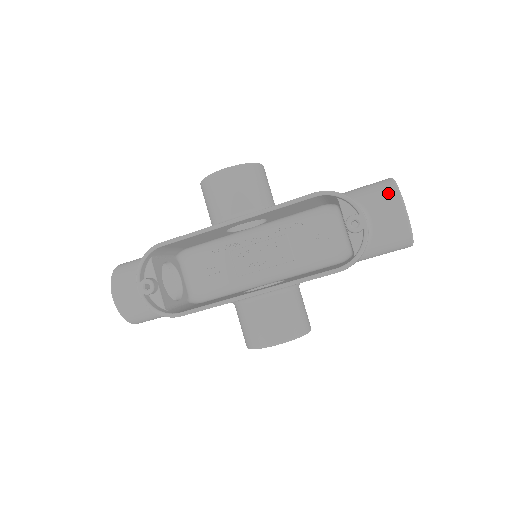
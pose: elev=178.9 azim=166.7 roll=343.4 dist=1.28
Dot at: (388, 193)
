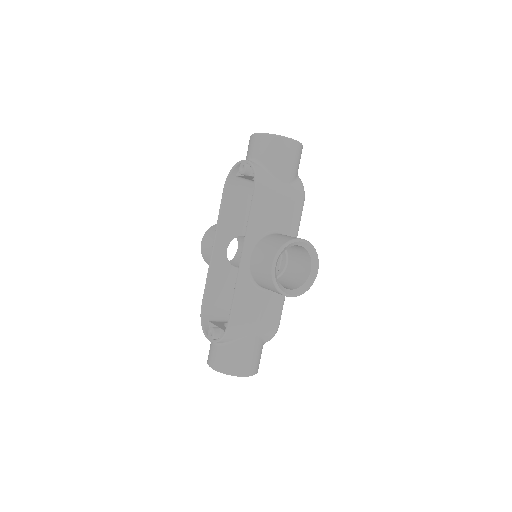
Dot at: occluded
